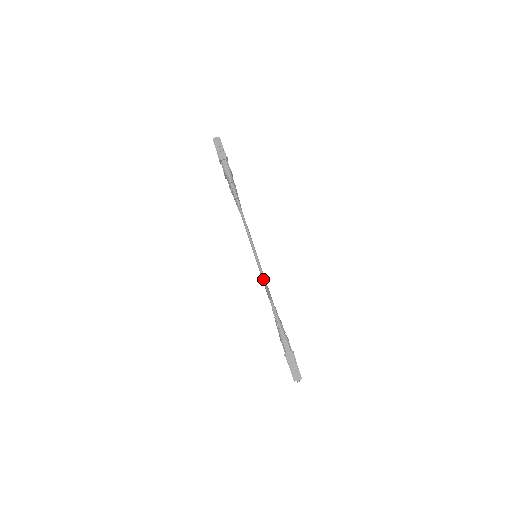
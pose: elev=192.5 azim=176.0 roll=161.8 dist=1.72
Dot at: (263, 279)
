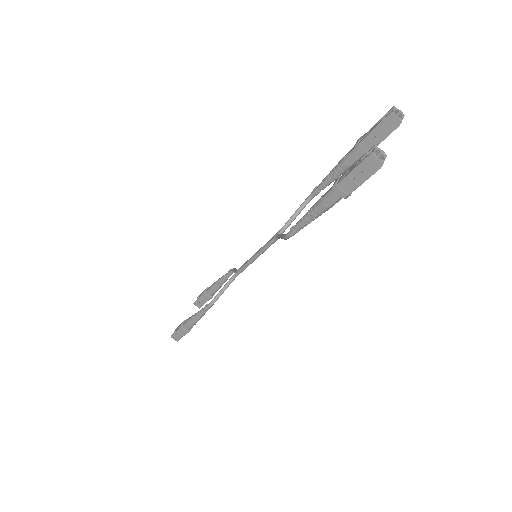
Dot at: (236, 274)
